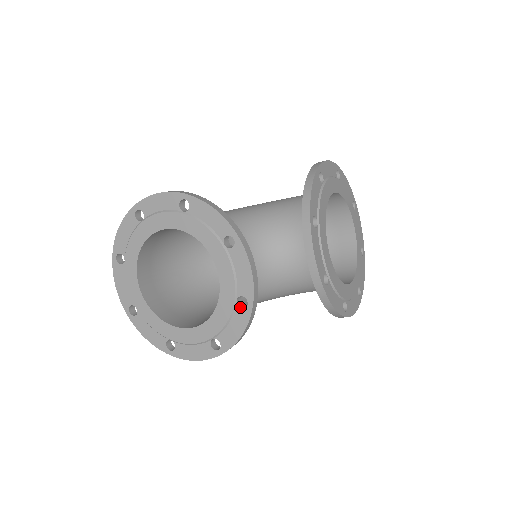
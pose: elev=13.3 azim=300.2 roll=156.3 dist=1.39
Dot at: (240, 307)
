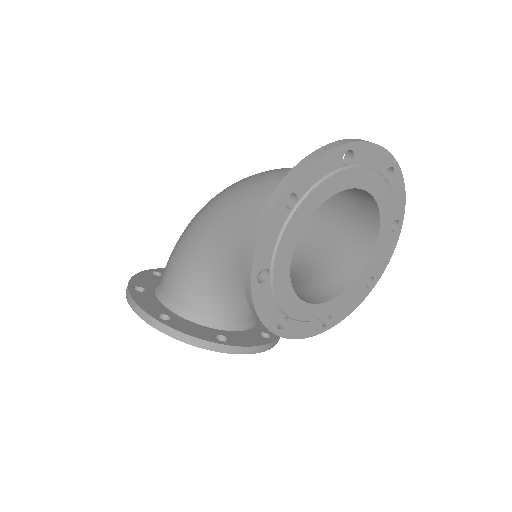
Dot at: occluded
